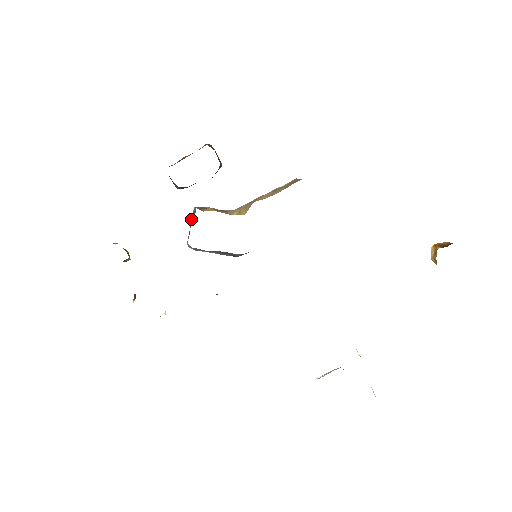
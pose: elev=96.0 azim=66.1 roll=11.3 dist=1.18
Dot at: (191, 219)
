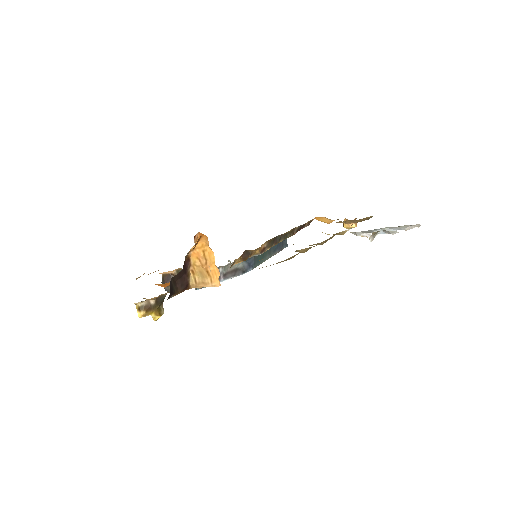
Dot at: occluded
